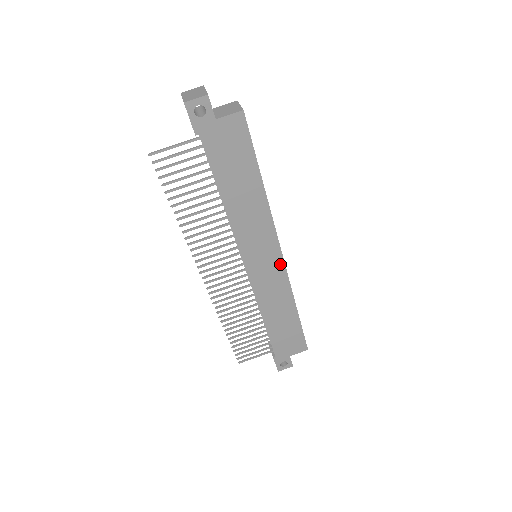
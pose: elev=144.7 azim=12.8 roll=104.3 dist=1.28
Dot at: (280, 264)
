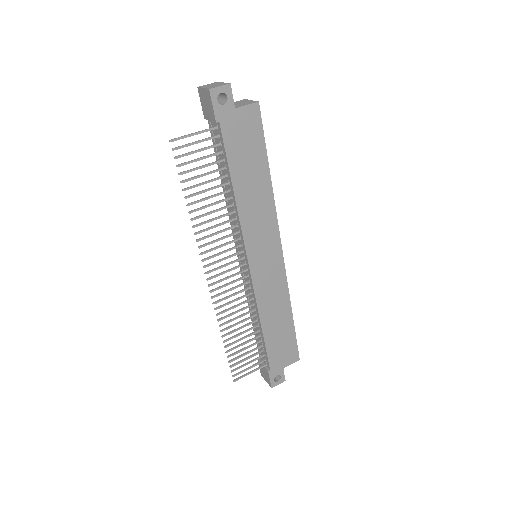
Dot at: (280, 262)
